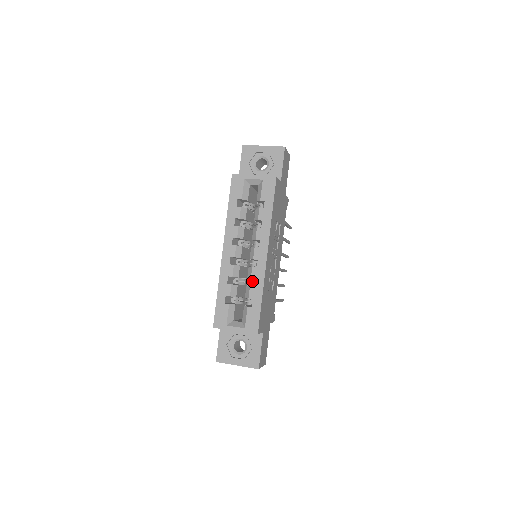
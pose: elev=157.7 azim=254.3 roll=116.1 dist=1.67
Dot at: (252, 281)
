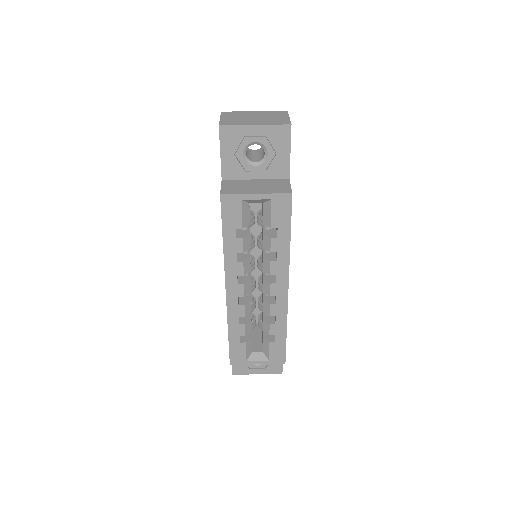
Dot at: occluded
